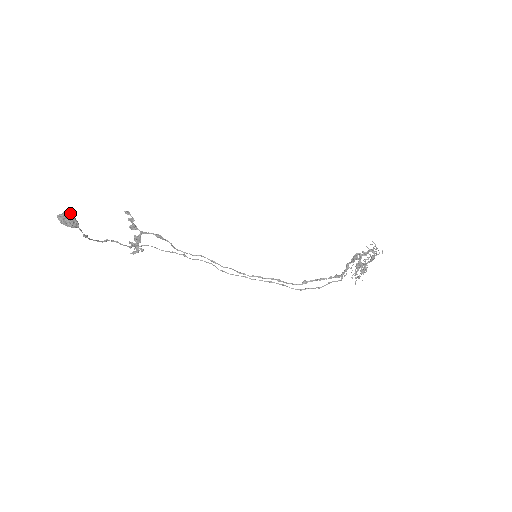
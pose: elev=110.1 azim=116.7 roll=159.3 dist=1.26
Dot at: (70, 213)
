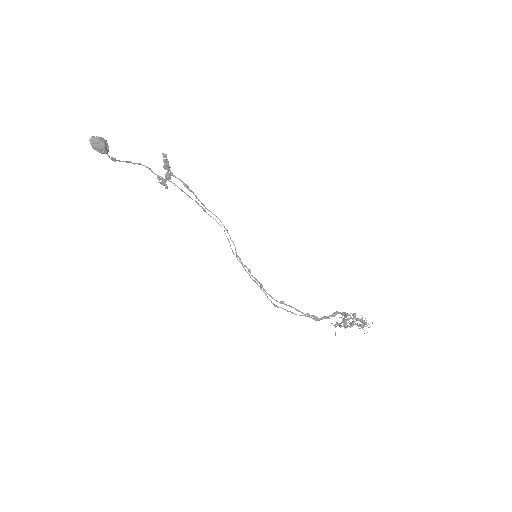
Dot at: (103, 140)
